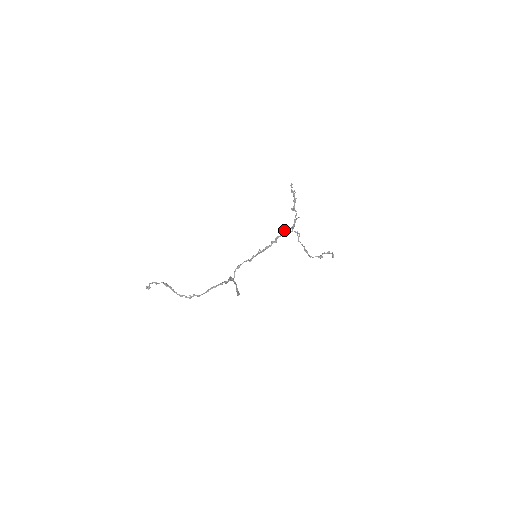
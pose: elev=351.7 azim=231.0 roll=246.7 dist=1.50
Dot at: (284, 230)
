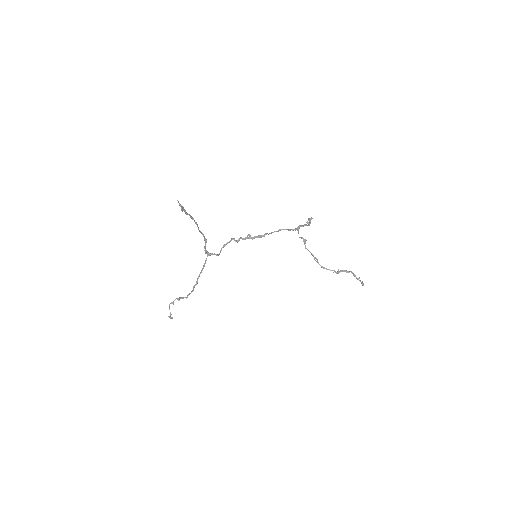
Dot at: (283, 229)
